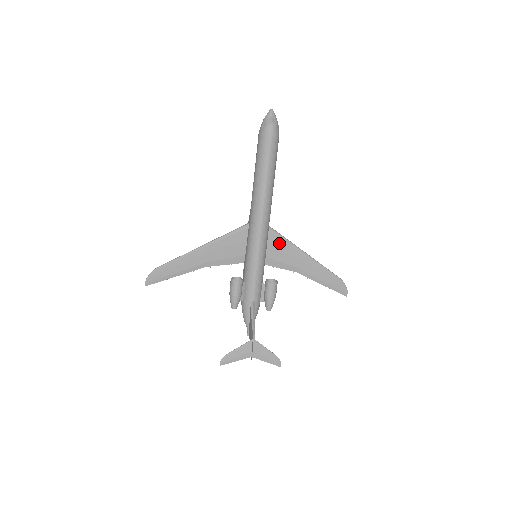
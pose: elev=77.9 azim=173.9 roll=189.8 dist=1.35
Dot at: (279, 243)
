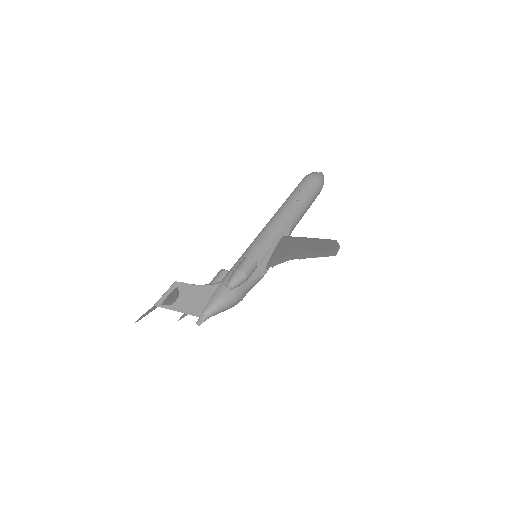
Dot at: (286, 243)
